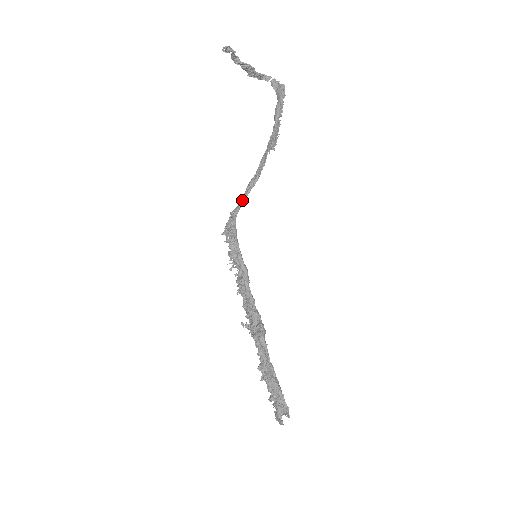
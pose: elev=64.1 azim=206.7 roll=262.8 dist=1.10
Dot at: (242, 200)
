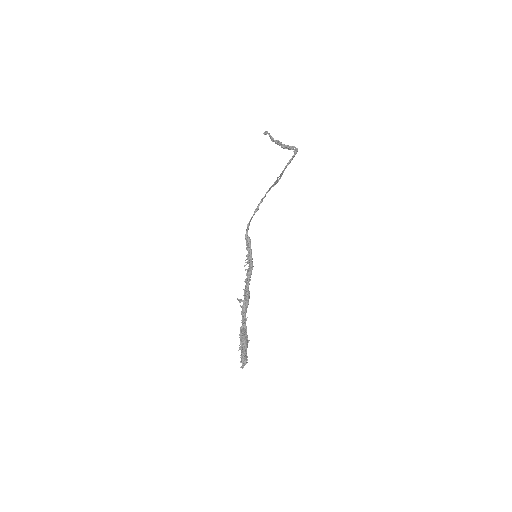
Dot at: (251, 219)
